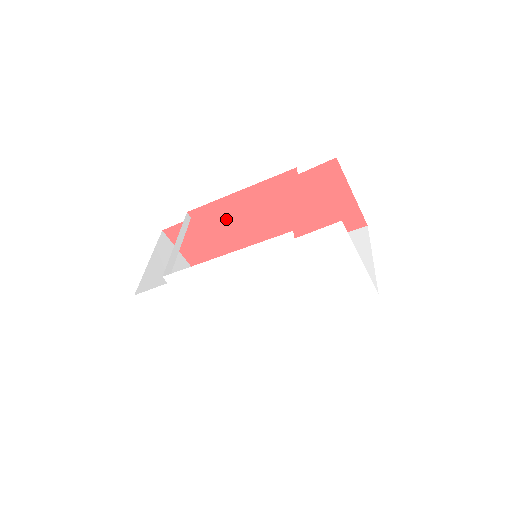
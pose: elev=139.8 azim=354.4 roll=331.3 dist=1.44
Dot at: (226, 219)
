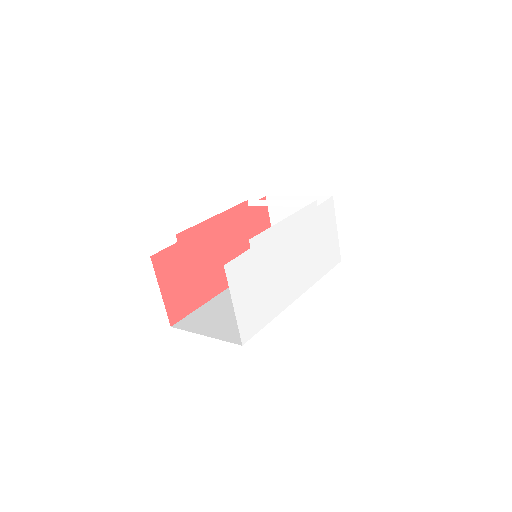
Dot at: (202, 245)
